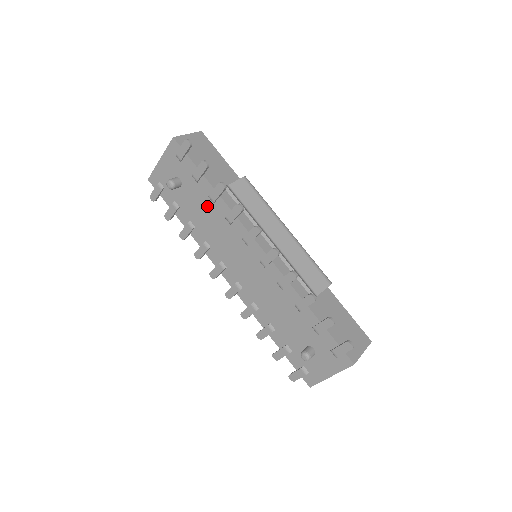
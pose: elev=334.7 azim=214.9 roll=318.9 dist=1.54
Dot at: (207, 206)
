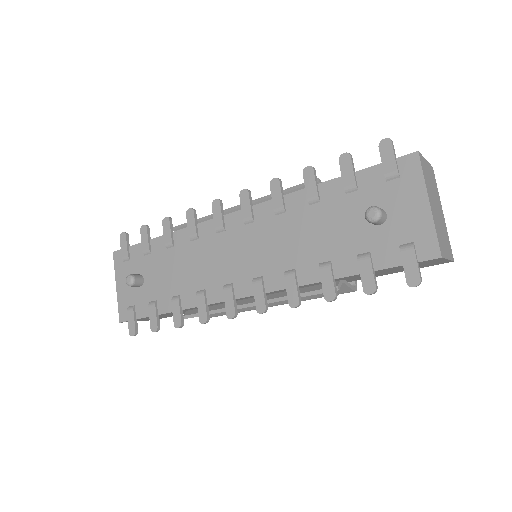
Dot at: (172, 258)
